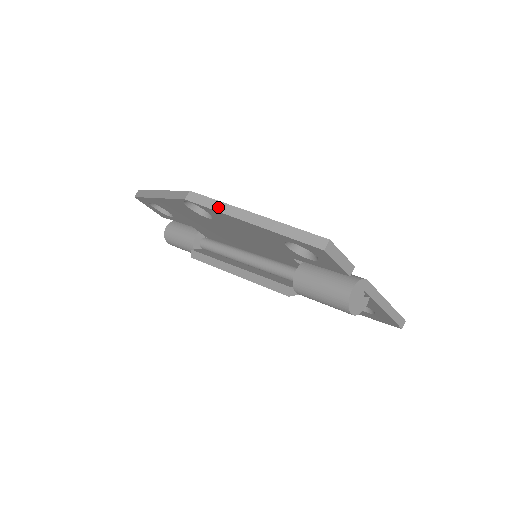
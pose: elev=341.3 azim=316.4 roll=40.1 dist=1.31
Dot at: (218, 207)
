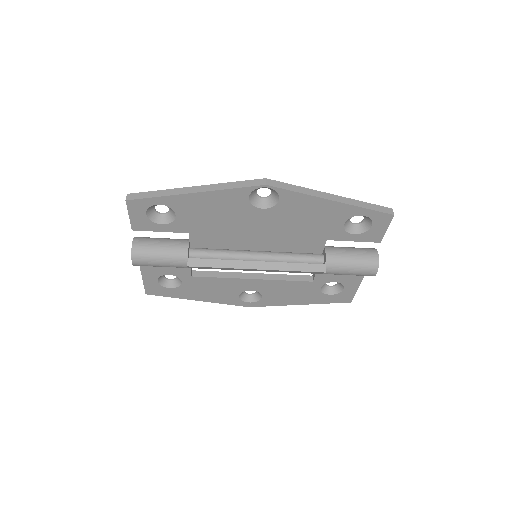
Dot at: (301, 190)
